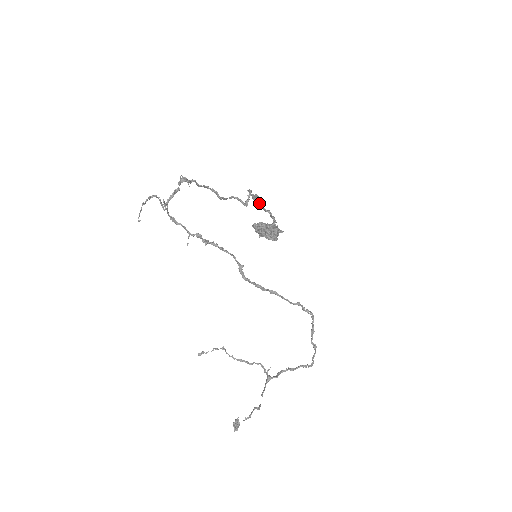
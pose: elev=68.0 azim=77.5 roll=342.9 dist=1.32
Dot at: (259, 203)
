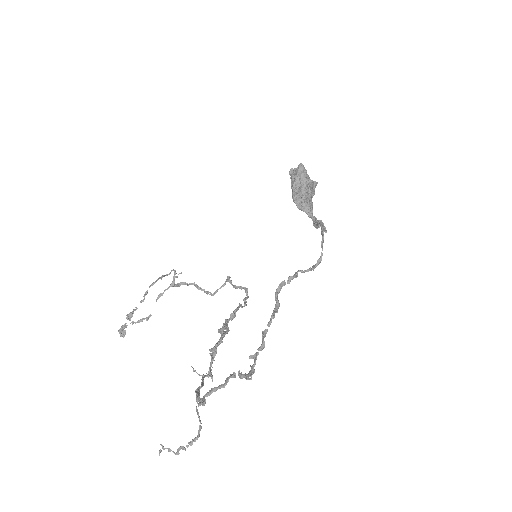
Dot at: (321, 223)
